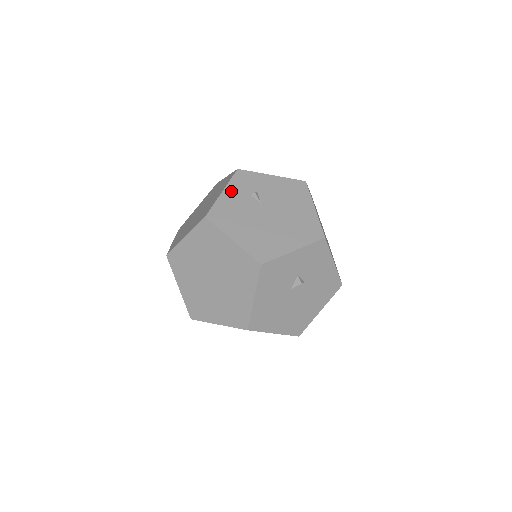
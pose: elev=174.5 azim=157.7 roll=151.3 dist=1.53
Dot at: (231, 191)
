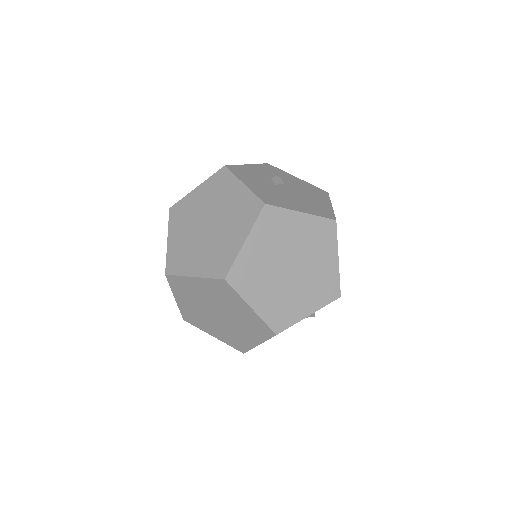
Dot at: occluded
